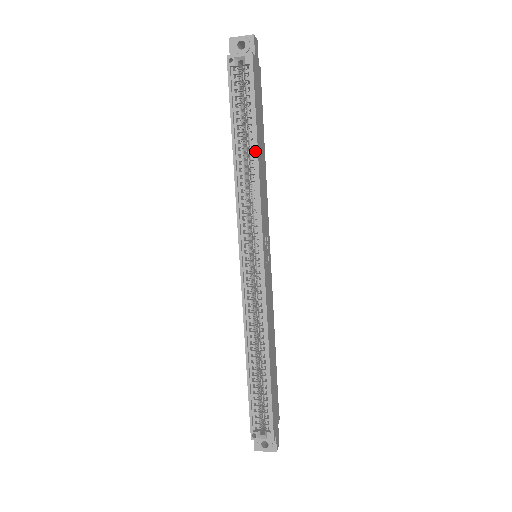
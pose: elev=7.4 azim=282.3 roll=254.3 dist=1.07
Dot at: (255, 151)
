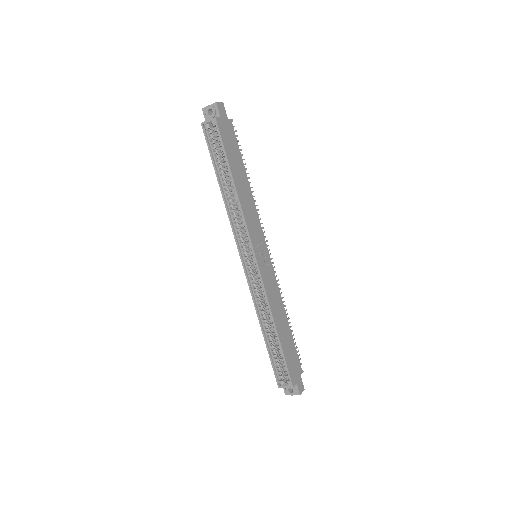
Dot at: (233, 185)
